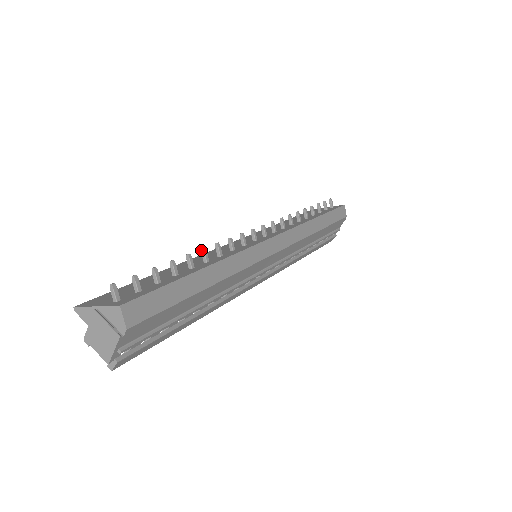
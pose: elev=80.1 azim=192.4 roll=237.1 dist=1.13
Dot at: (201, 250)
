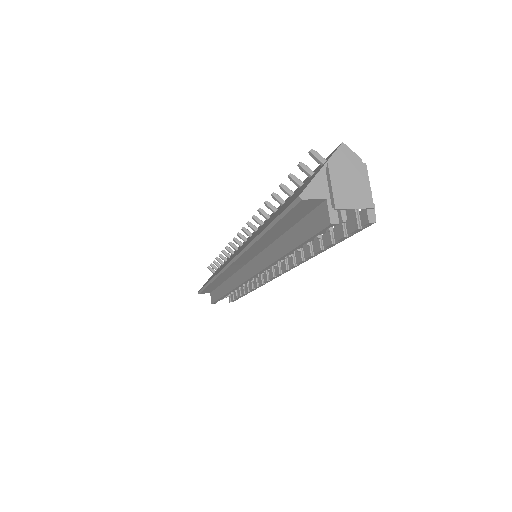
Dot at: (265, 203)
